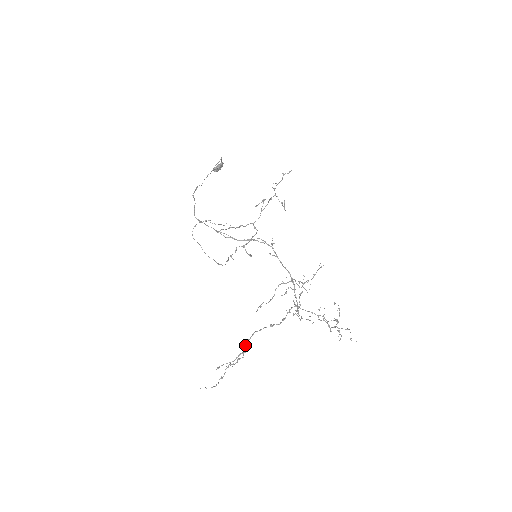
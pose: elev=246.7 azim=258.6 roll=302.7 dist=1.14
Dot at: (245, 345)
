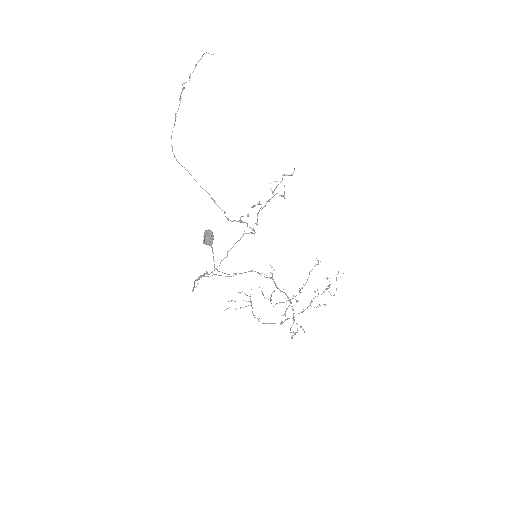
Dot at: (253, 314)
